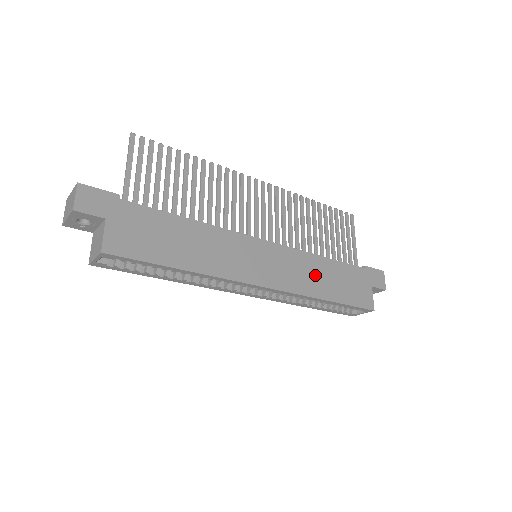
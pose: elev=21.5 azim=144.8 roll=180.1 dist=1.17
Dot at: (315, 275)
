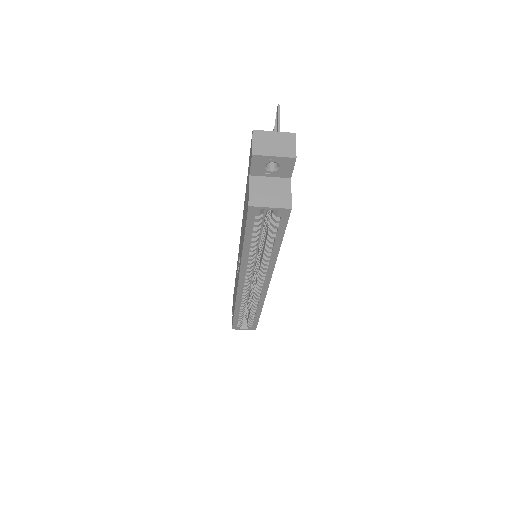
Dot at: occluded
